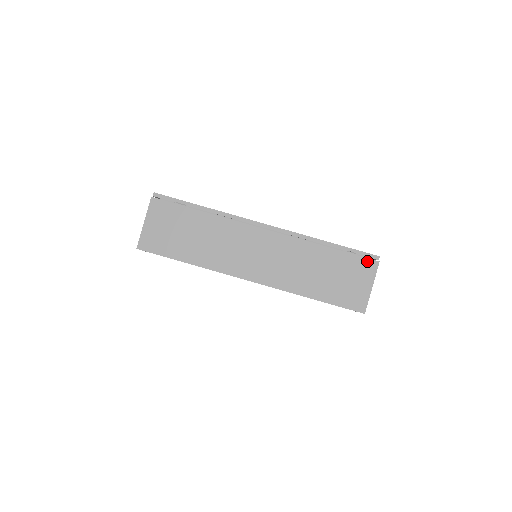
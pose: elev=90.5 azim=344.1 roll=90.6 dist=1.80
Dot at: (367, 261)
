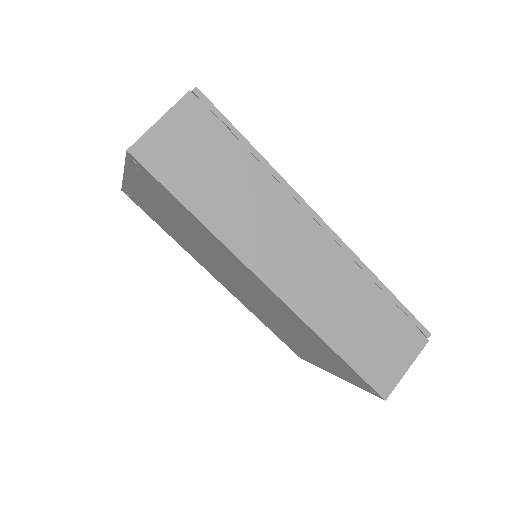
Dot at: (416, 333)
